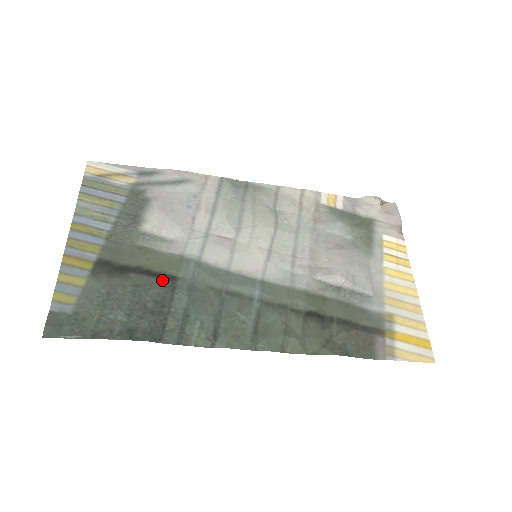
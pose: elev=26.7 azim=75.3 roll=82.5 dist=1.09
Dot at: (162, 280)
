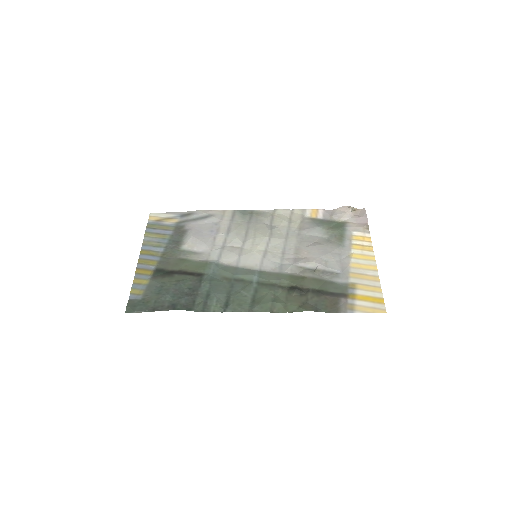
Dot at: (194, 276)
